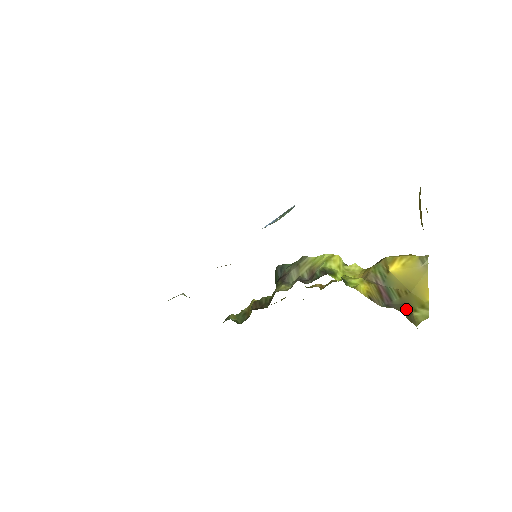
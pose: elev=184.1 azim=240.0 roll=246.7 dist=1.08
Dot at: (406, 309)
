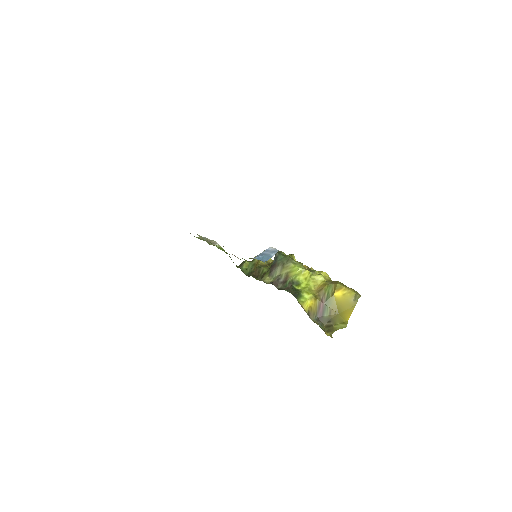
Dot at: (329, 323)
